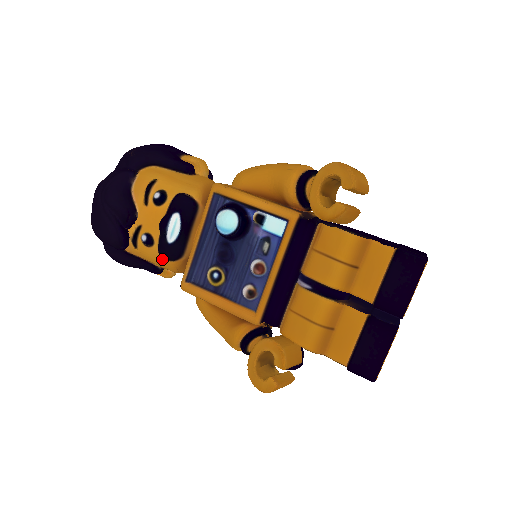
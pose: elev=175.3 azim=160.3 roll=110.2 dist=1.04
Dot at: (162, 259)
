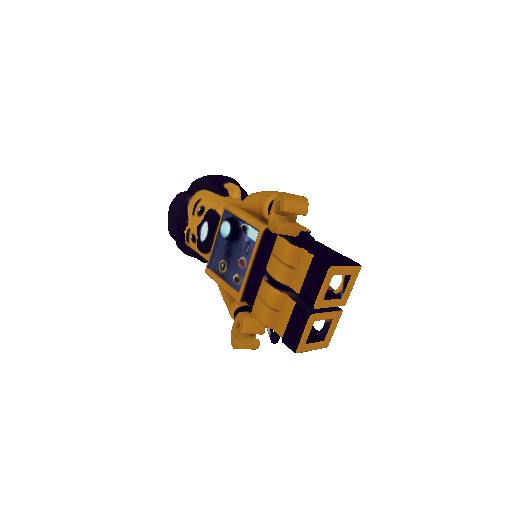
Dot at: occluded
